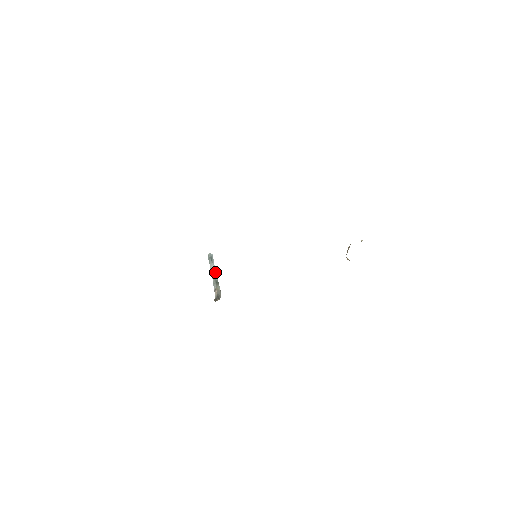
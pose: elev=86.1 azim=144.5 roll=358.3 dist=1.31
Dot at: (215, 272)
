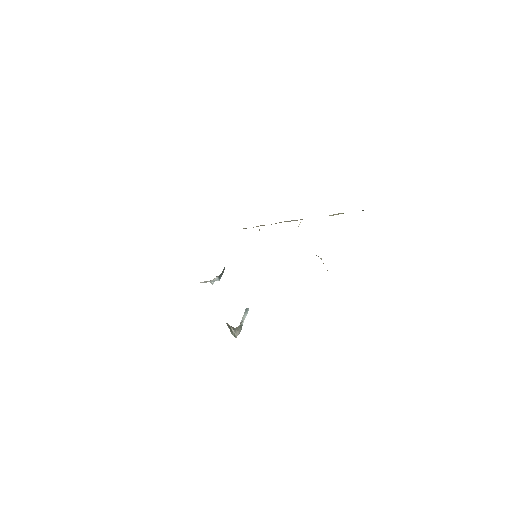
Dot at: occluded
